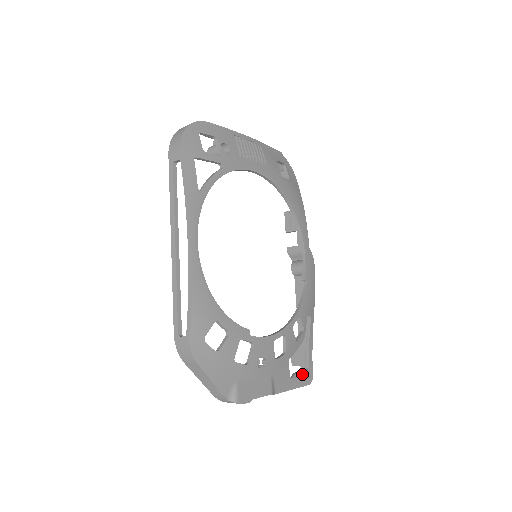
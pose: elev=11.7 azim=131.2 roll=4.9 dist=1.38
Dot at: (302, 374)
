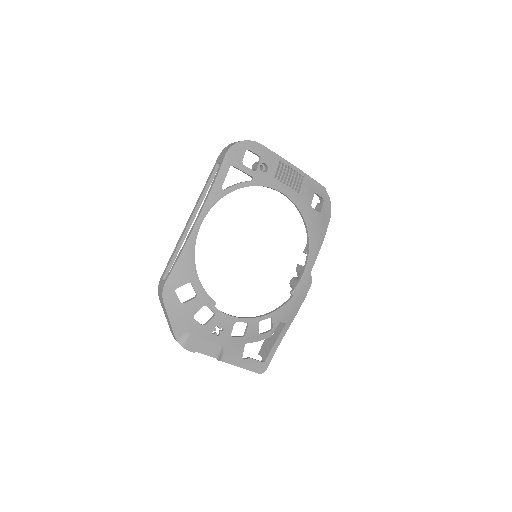
Dot at: (256, 362)
